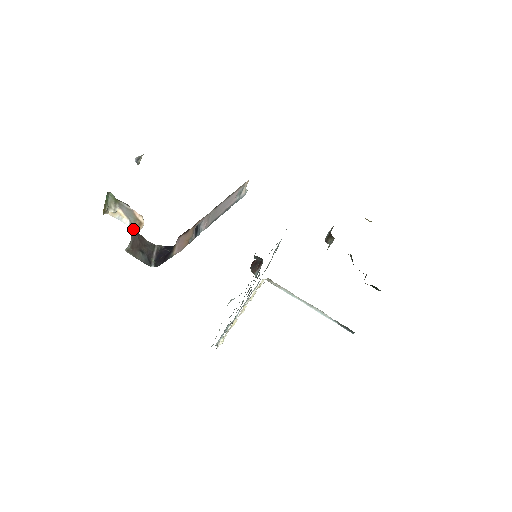
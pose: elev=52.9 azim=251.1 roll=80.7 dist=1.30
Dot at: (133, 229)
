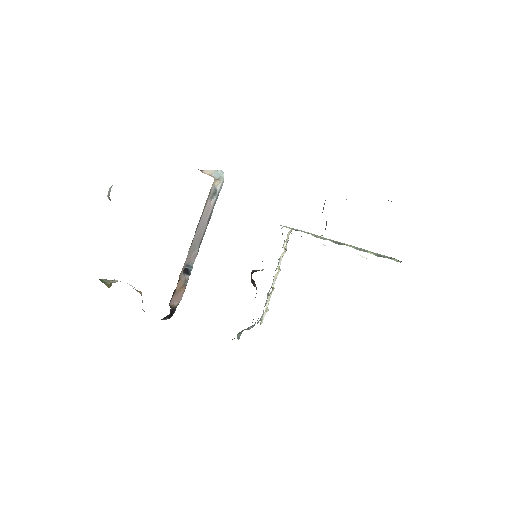
Dot at: occluded
